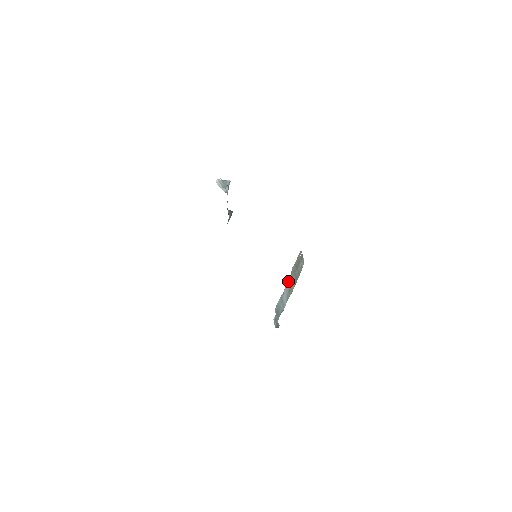
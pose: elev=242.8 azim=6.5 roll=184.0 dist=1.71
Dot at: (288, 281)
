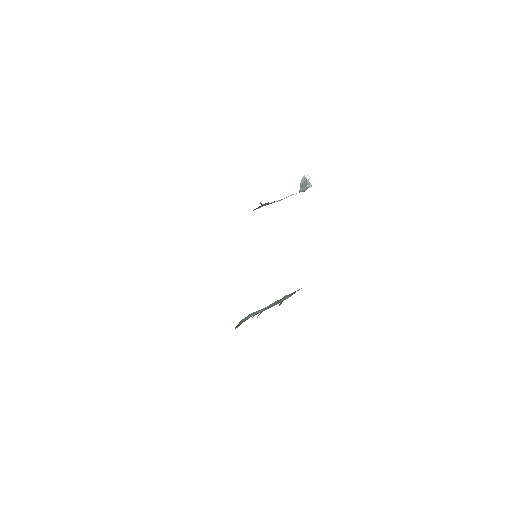
Dot at: (274, 302)
